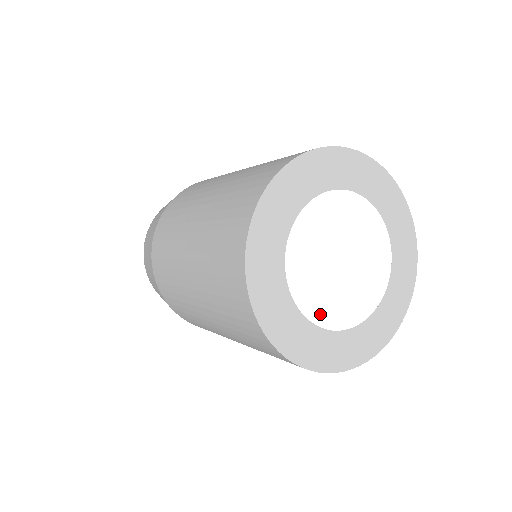
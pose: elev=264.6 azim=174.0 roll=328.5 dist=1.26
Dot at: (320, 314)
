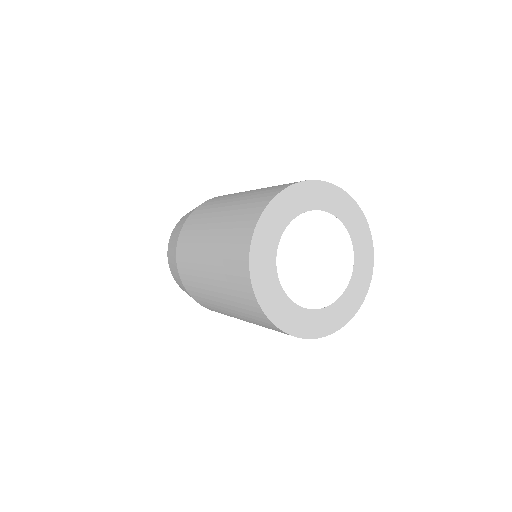
Dot at: (300, 297)
